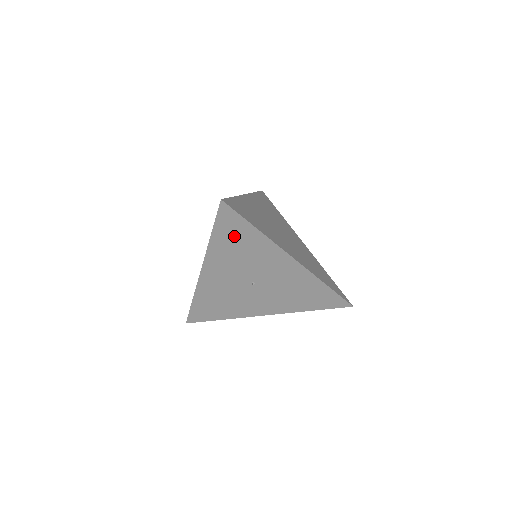
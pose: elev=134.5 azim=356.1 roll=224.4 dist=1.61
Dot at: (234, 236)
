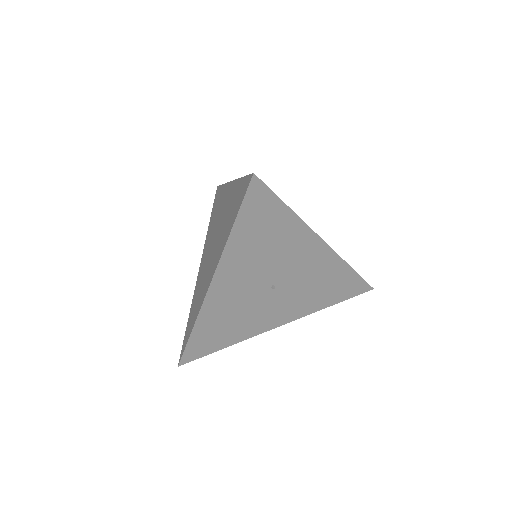
Dot at: (261, 225)
